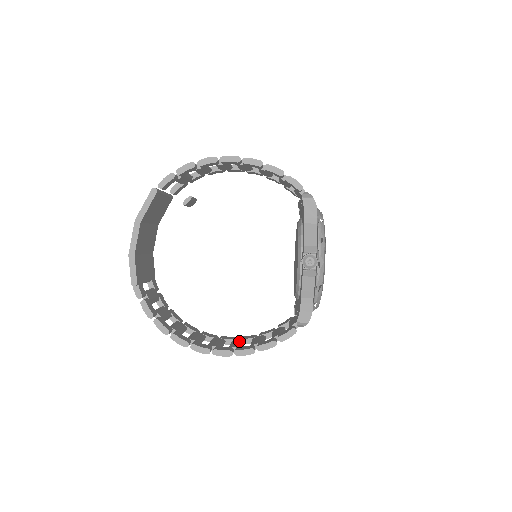
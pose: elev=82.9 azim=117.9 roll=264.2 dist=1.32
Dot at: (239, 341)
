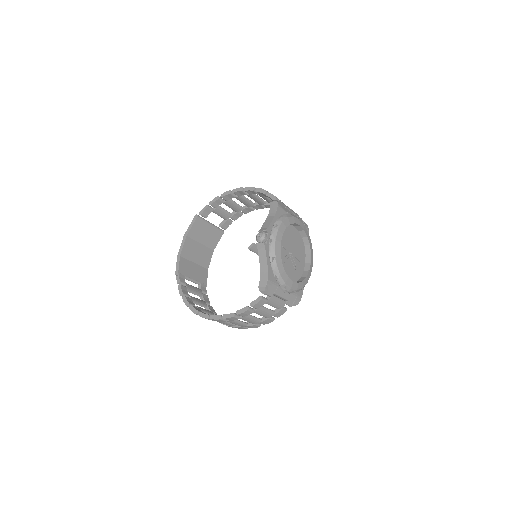
Dot at: occluded
